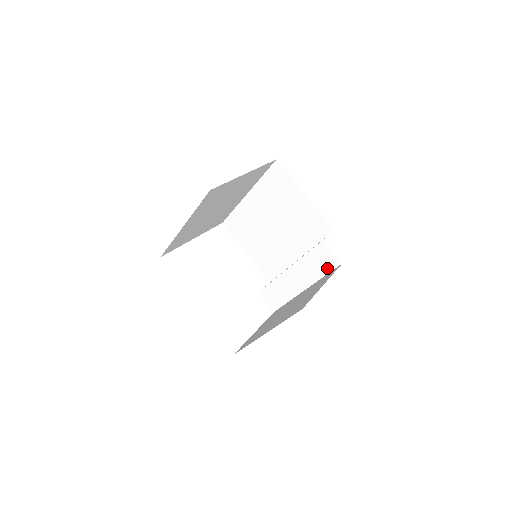
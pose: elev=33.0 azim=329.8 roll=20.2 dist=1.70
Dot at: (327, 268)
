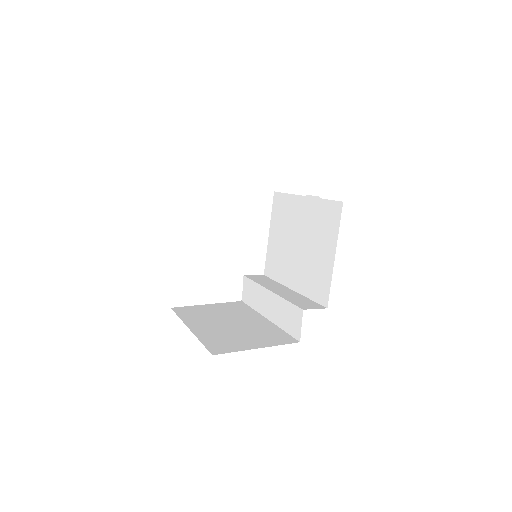
Dot at: (290, 329)
